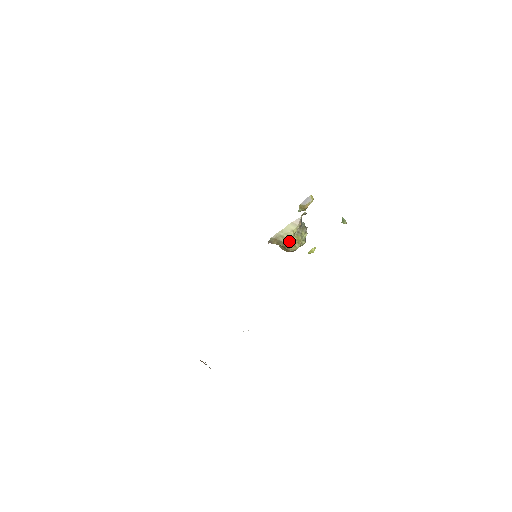
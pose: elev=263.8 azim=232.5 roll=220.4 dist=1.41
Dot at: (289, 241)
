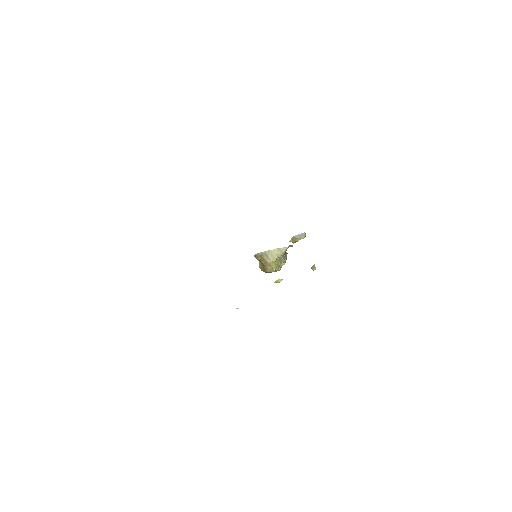
Dot at: (271, 262)
